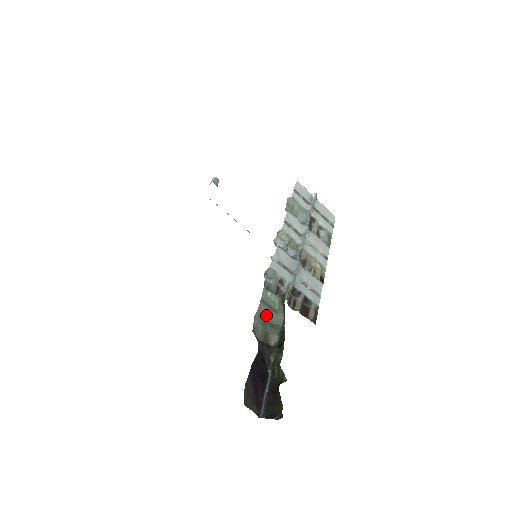
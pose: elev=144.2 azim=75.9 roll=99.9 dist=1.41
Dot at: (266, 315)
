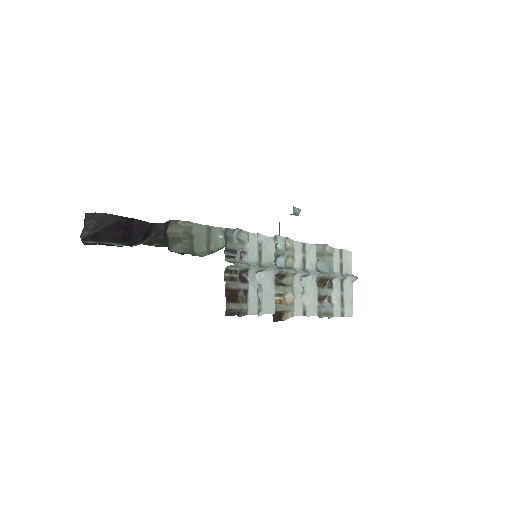
Dot at: (198, 236)
